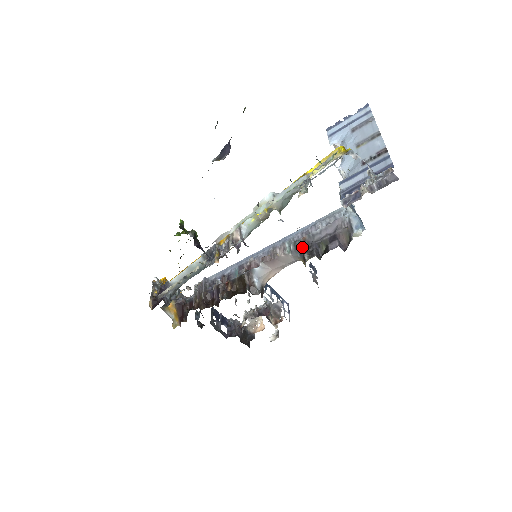
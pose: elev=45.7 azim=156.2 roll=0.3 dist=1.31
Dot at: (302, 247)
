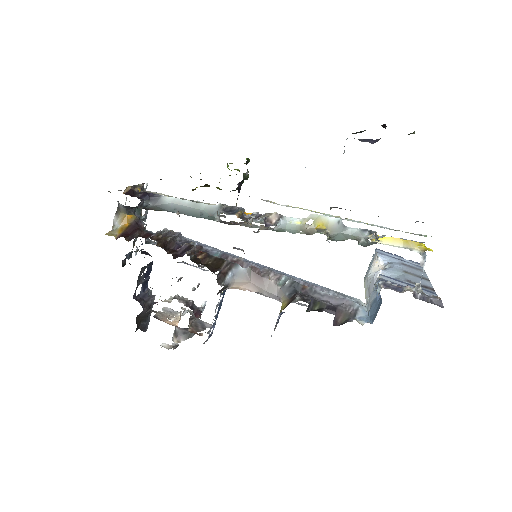
Dot at: (298, 290)
